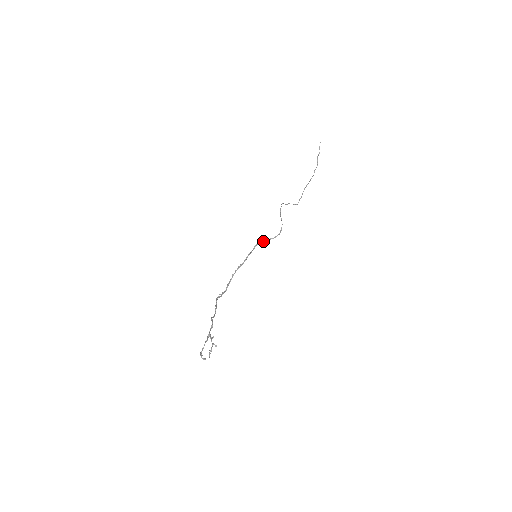
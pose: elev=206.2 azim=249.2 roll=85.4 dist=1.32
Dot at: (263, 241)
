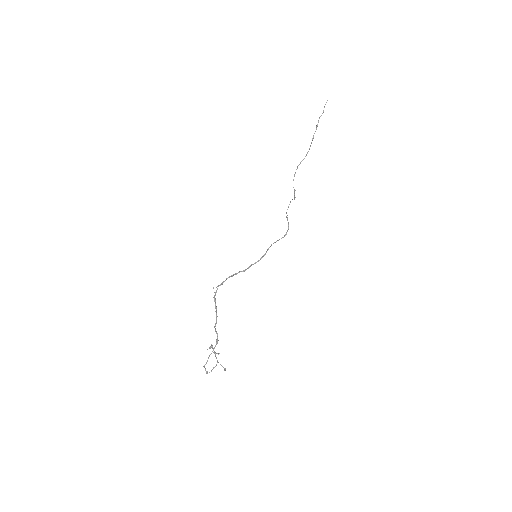
Dot at: occluded
